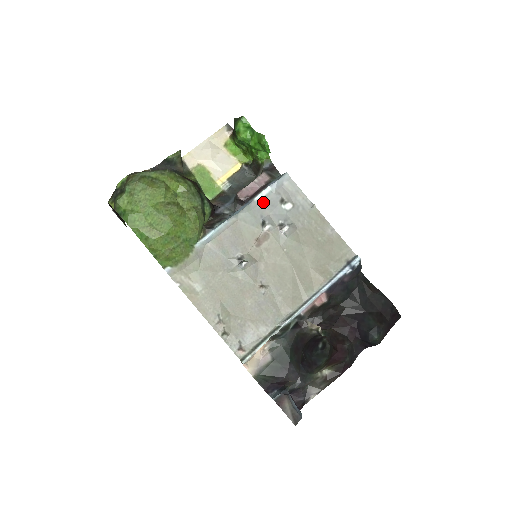
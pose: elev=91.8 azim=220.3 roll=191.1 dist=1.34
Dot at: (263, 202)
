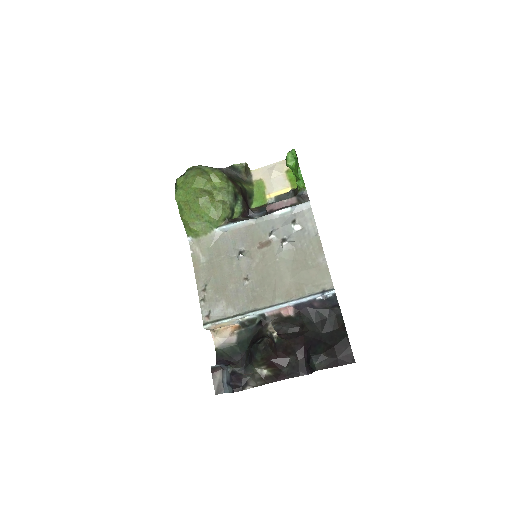
Dot at: (280, 217)
